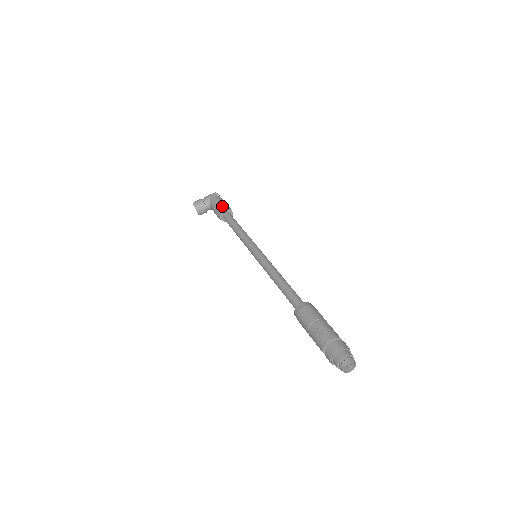
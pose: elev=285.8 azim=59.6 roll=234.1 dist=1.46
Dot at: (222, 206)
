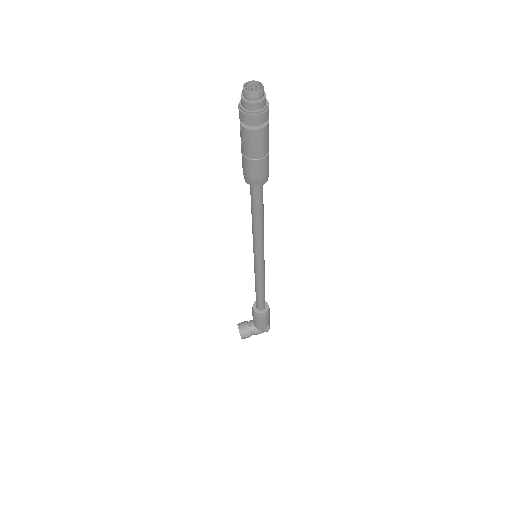
Dot at: occluded
